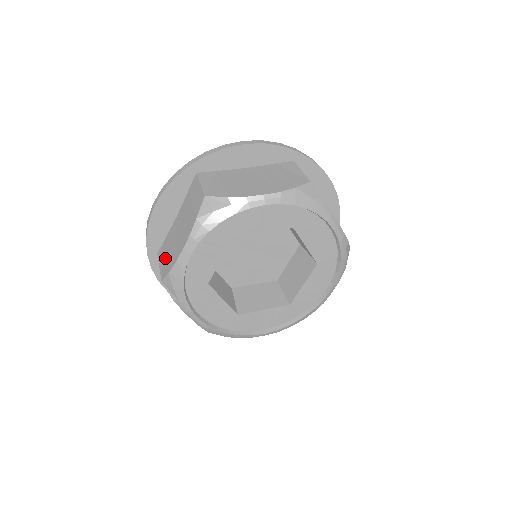
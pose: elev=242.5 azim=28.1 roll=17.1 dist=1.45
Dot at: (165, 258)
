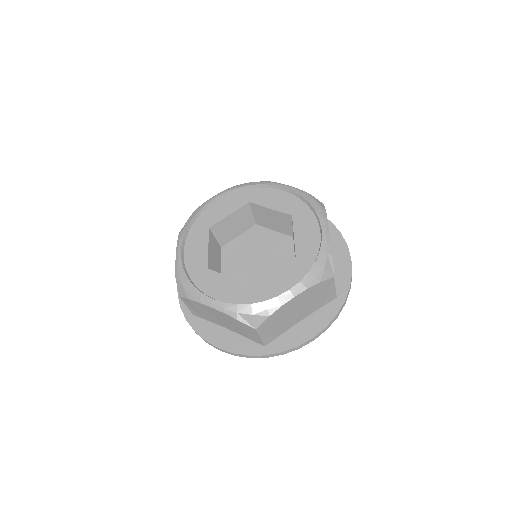
Dot at: occluded
